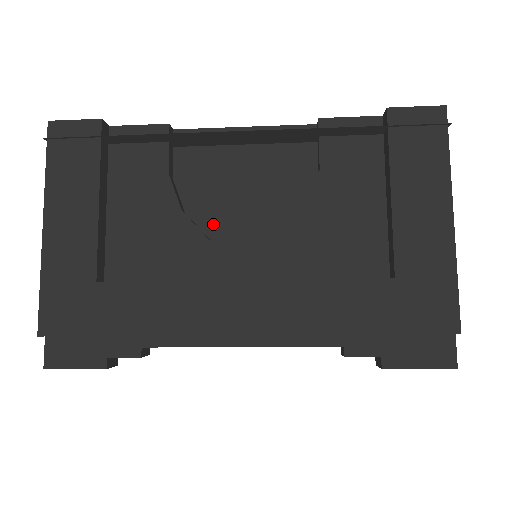
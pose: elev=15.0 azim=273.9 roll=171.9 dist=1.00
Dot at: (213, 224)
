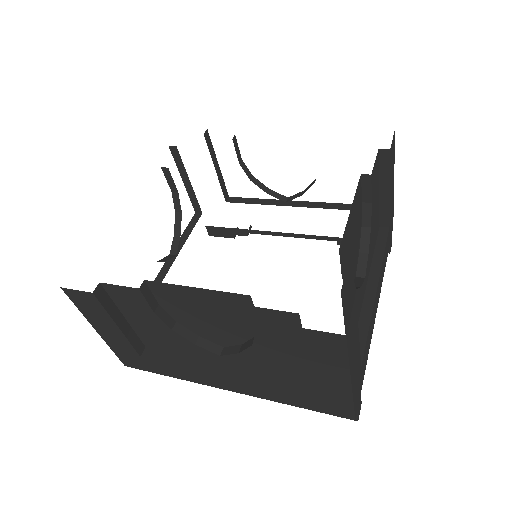
Dot at: (196, 329)
